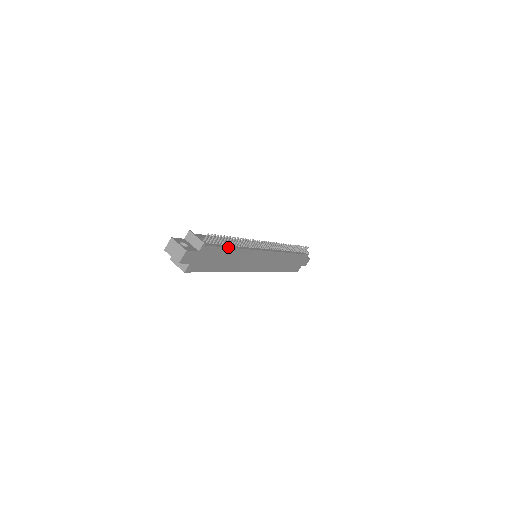
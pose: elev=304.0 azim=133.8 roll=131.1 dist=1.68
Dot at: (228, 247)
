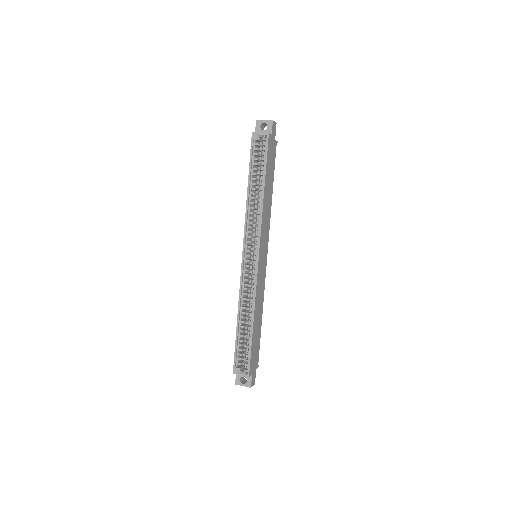
Dot at: (273, 180)
